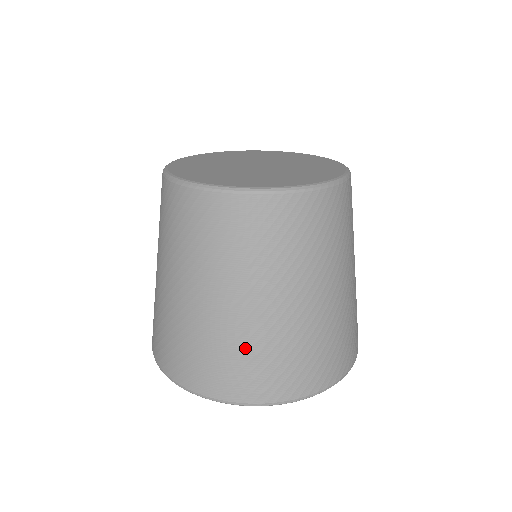
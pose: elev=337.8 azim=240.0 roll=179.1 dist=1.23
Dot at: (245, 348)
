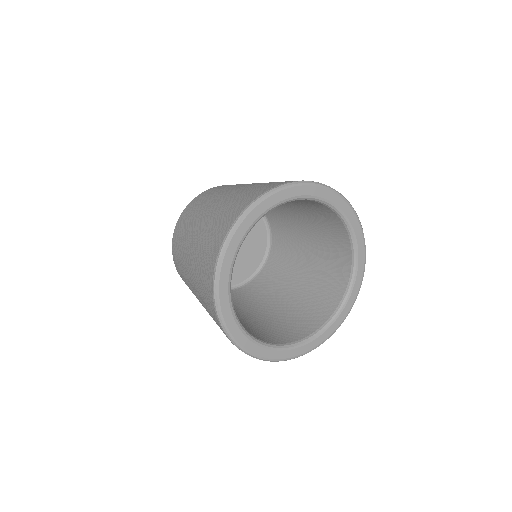
Dot at: (259, 185)
